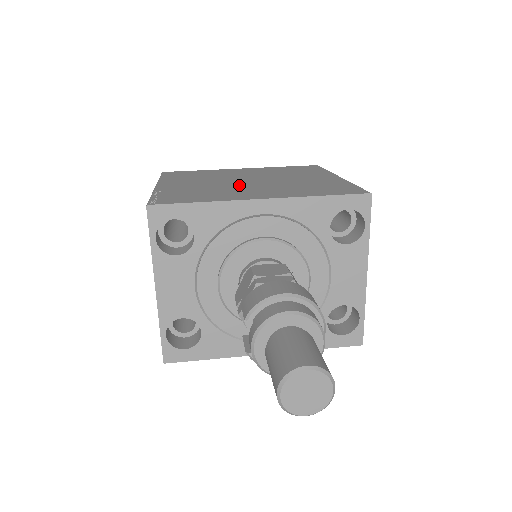
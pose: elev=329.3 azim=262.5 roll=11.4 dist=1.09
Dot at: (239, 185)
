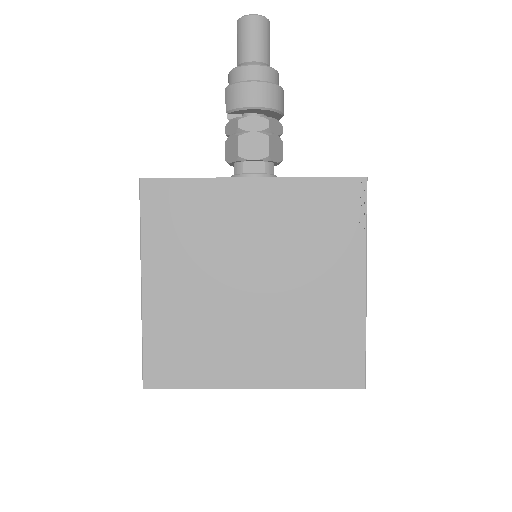
Dot at: occluded
